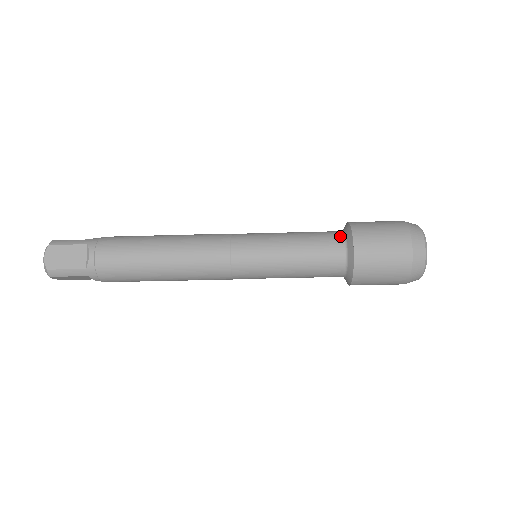
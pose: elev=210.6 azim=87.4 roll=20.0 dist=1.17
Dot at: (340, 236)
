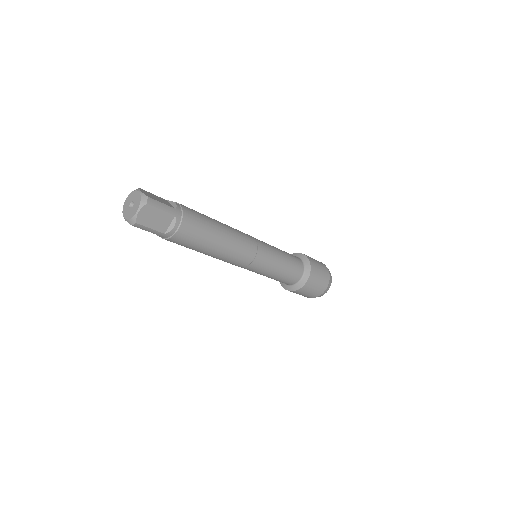
Dot at: (303, 268)
